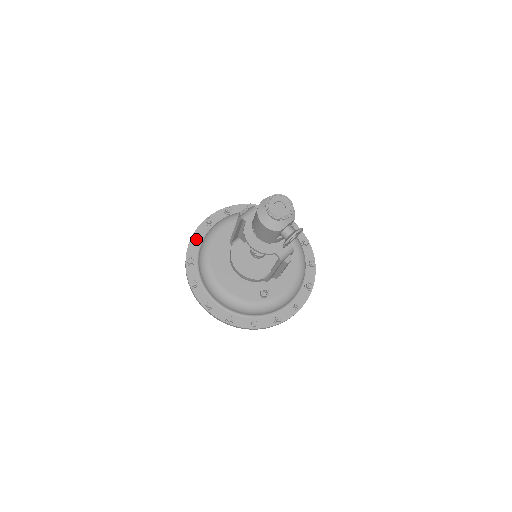
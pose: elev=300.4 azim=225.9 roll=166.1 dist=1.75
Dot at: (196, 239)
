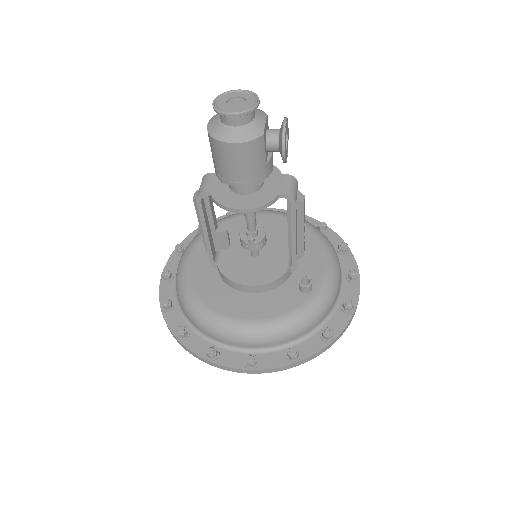
Dot at: (168, 303)
